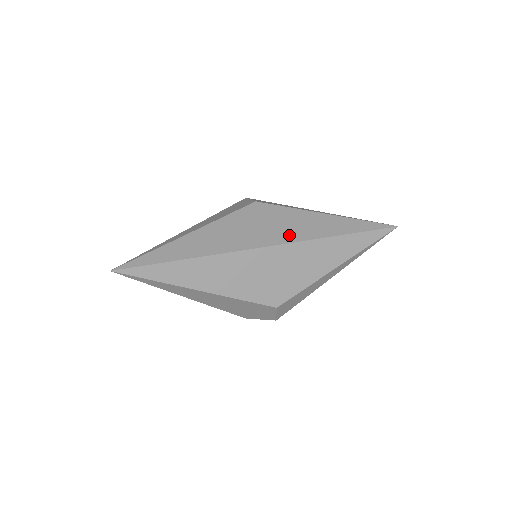
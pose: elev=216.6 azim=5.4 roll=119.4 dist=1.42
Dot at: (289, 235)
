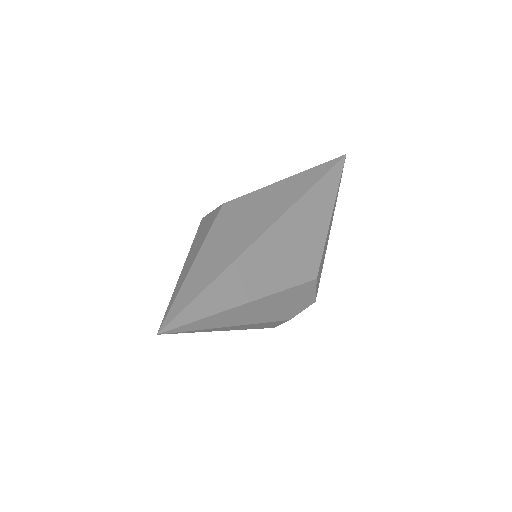
Dot at: (280, 206)
